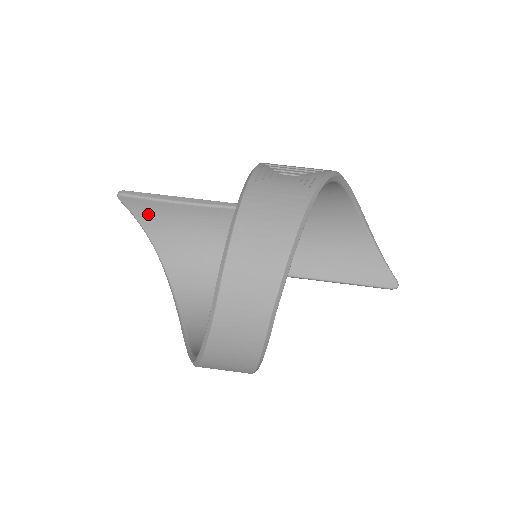
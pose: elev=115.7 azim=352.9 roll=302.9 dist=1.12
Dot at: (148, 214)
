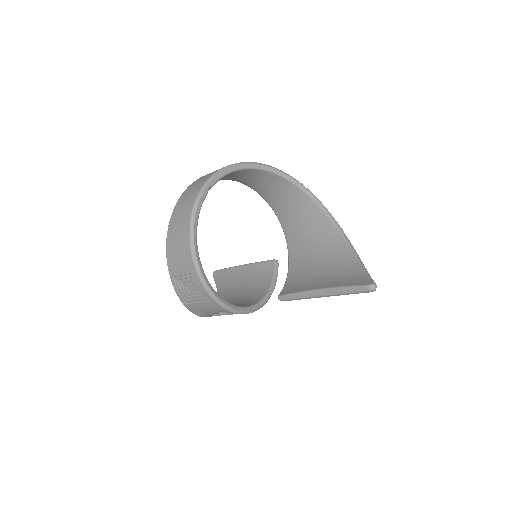
Dot at: (223, 280)
